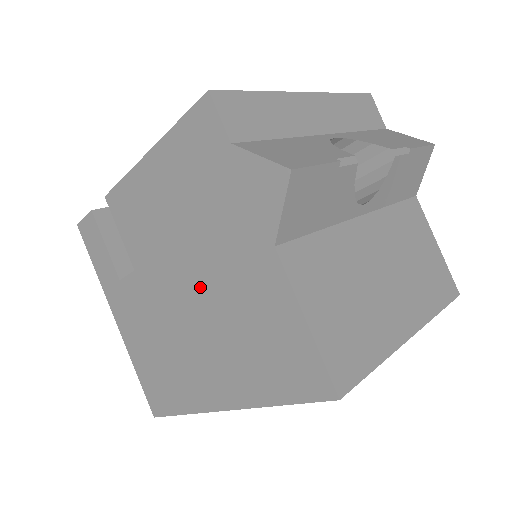
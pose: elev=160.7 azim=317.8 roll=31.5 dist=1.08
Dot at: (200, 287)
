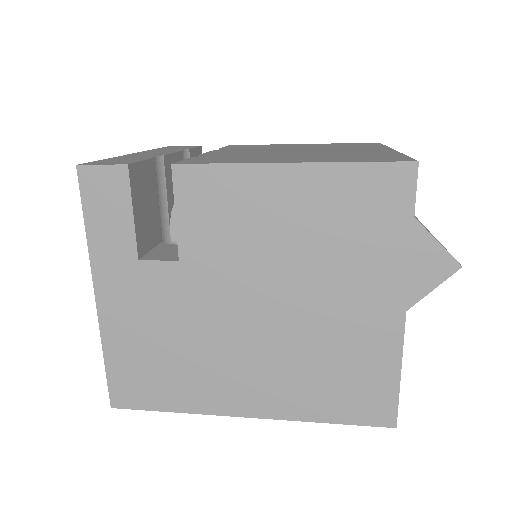
Dot at: (287, 311)
